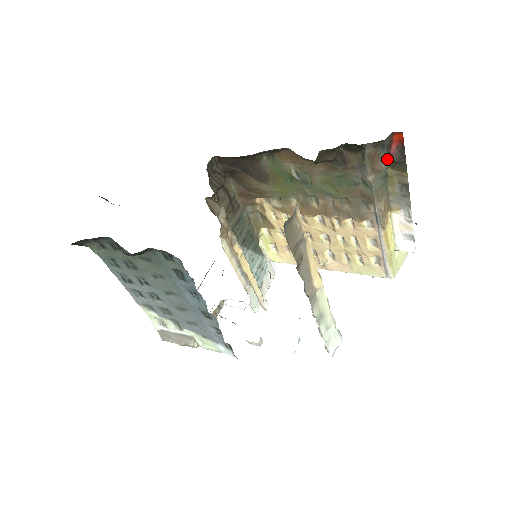
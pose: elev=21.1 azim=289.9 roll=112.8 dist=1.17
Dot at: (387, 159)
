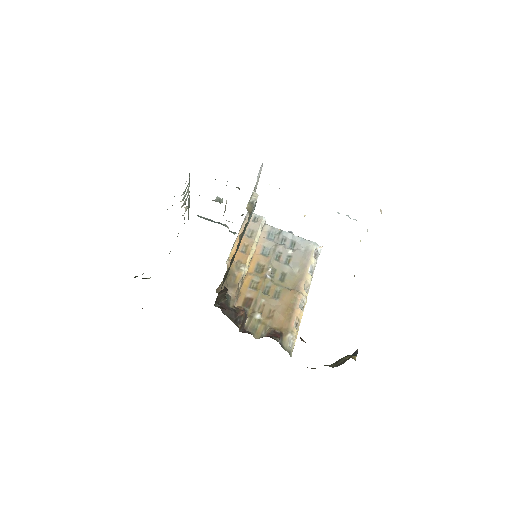
Dot at: occluded
